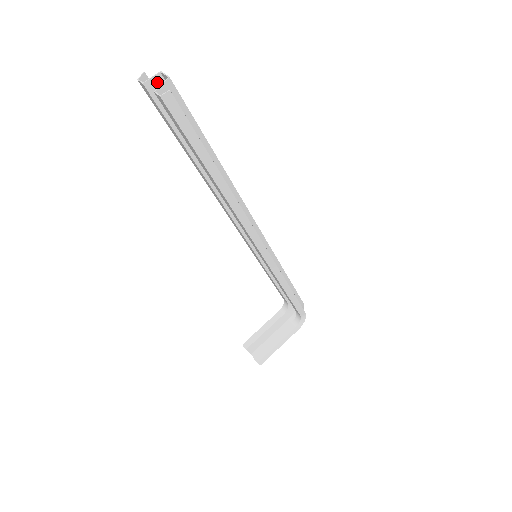
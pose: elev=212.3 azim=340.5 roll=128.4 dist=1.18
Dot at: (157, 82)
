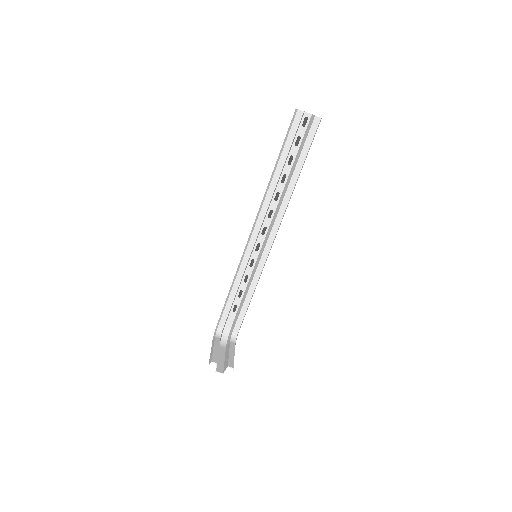
Dot at: (303, 115)
